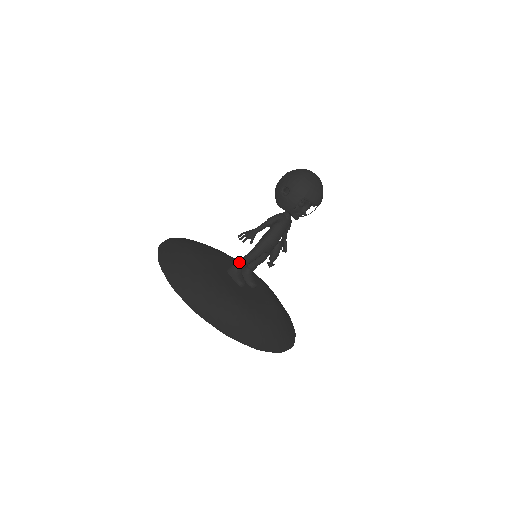
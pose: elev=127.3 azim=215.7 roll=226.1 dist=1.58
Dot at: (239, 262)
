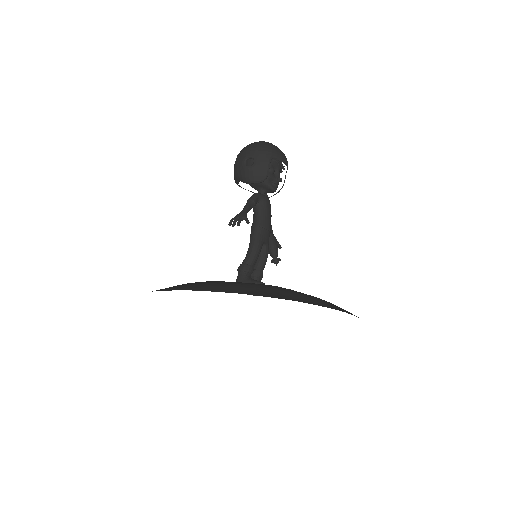
Dot at: (243, 266)
